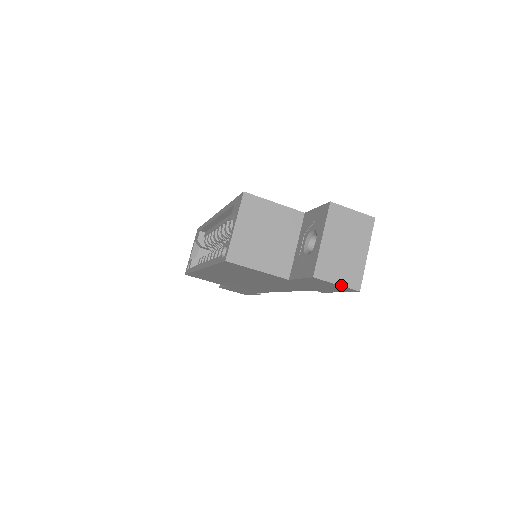
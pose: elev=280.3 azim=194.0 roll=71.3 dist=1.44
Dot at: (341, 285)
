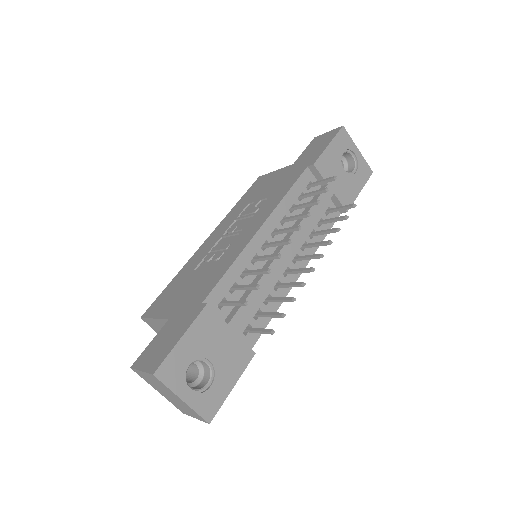
Dot at: (198, 419)
